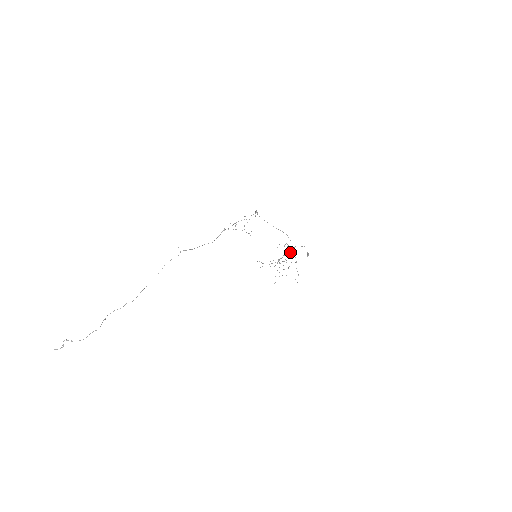
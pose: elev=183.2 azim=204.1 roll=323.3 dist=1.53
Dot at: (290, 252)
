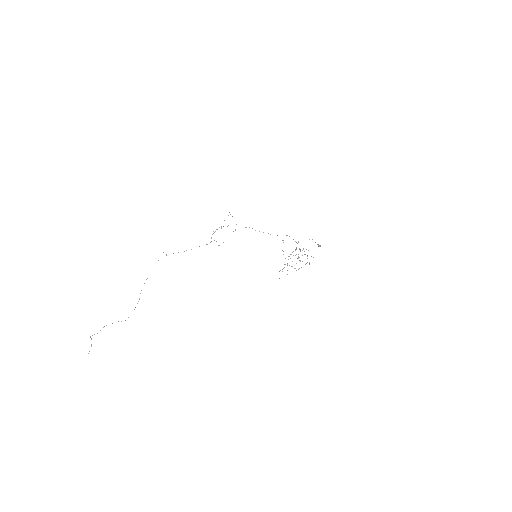
Dot at: occluded
